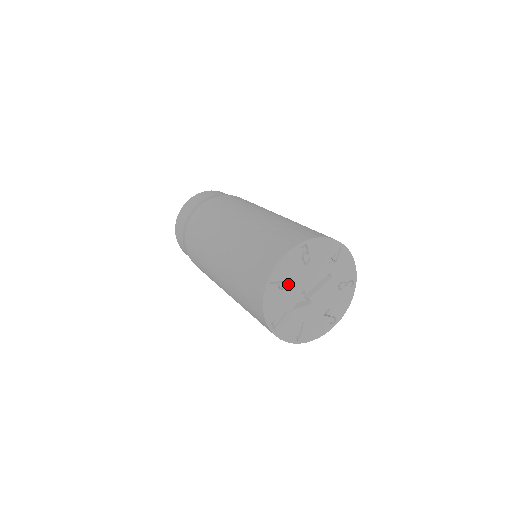
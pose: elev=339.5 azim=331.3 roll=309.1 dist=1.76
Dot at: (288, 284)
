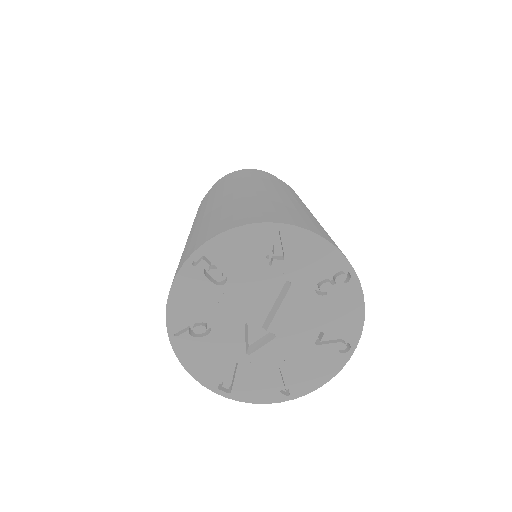
Dot at: (209, 325)
